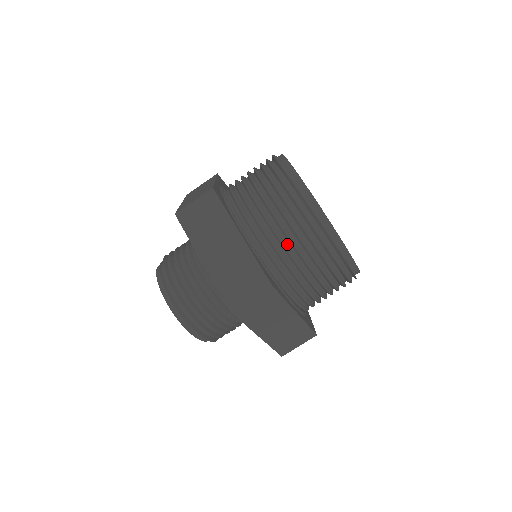
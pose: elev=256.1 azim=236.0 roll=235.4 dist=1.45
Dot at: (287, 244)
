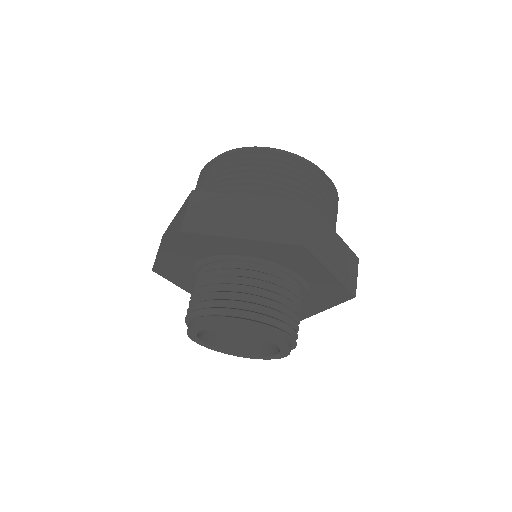
Dot at: (283, 187)
